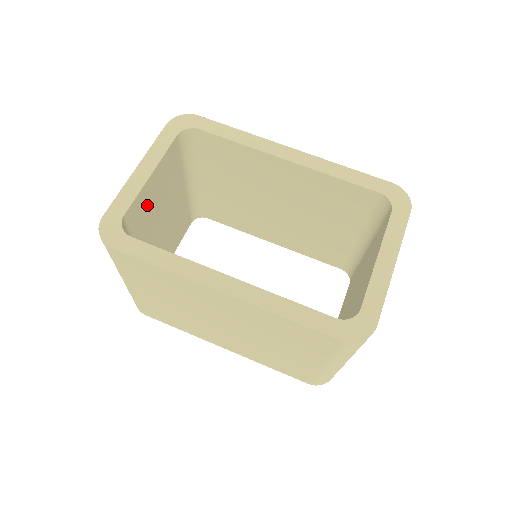
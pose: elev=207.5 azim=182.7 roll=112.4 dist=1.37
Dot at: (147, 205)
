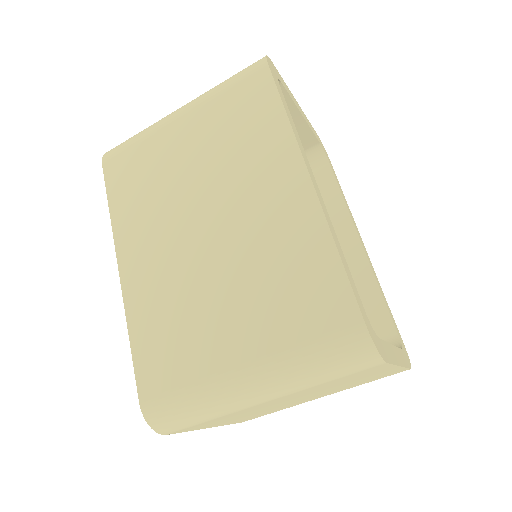
Dot at: occluded
